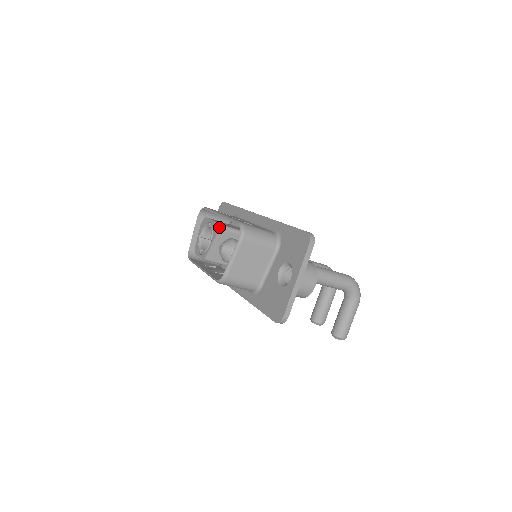
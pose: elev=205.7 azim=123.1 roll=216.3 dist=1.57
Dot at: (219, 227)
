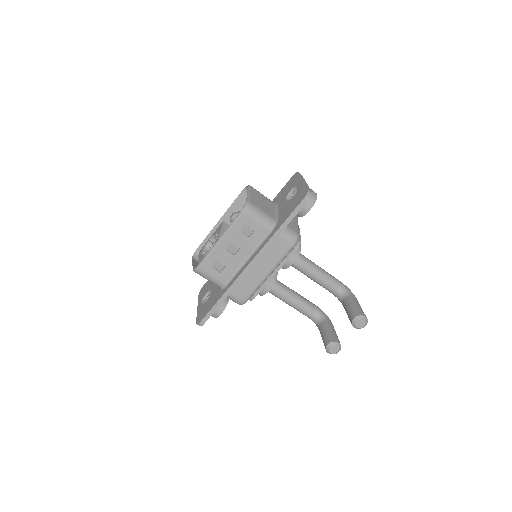
Dot at: (222, 223)
